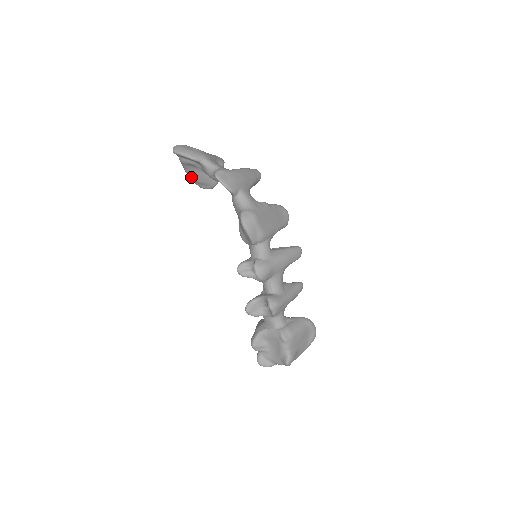
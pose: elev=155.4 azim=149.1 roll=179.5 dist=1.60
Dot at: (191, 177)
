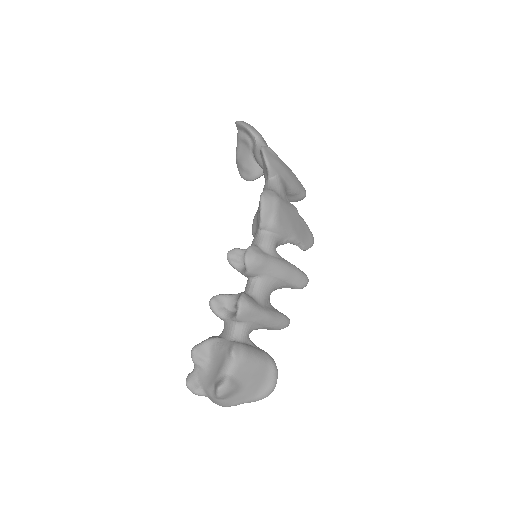
Dot at: (238, 160)
